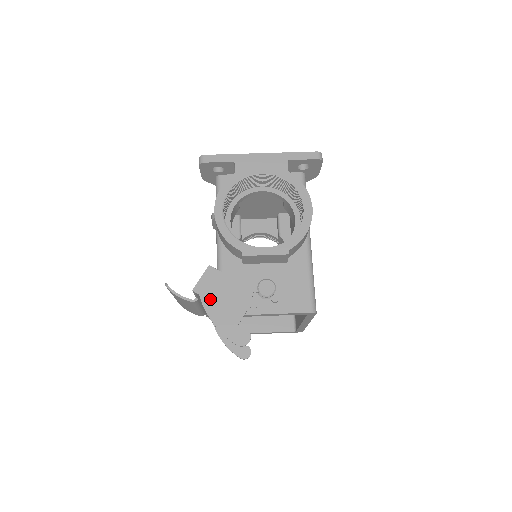
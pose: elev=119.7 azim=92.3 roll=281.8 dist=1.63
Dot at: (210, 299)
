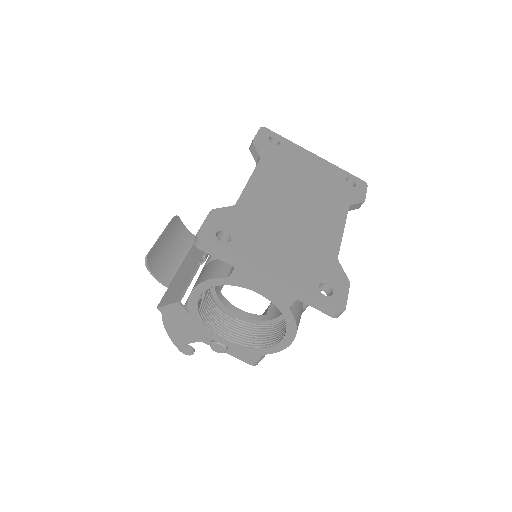
Dot at: (170, 321)
